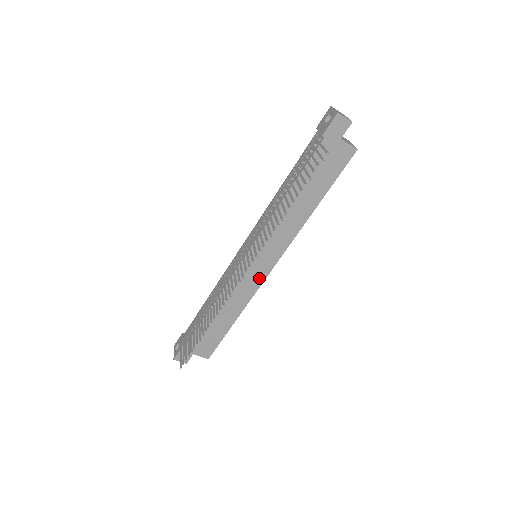
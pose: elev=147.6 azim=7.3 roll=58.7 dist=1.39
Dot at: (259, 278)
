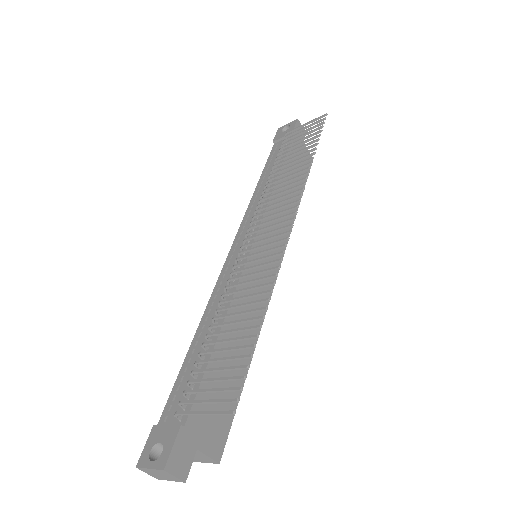
Dot at: occluded
